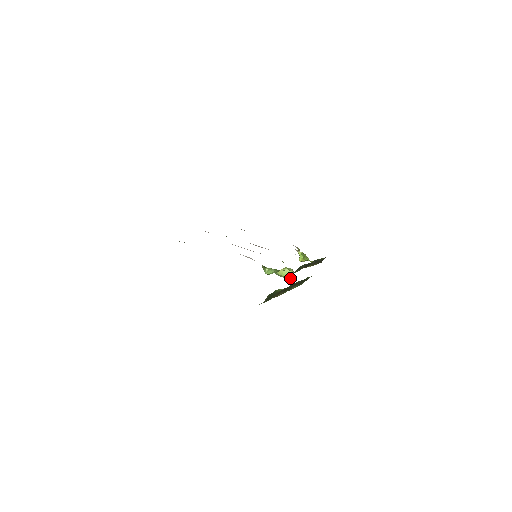
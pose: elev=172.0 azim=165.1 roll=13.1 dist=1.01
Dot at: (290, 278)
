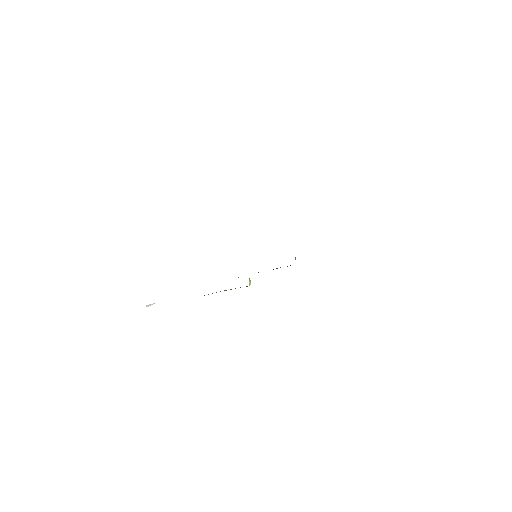
Dot at: (249, 284)
